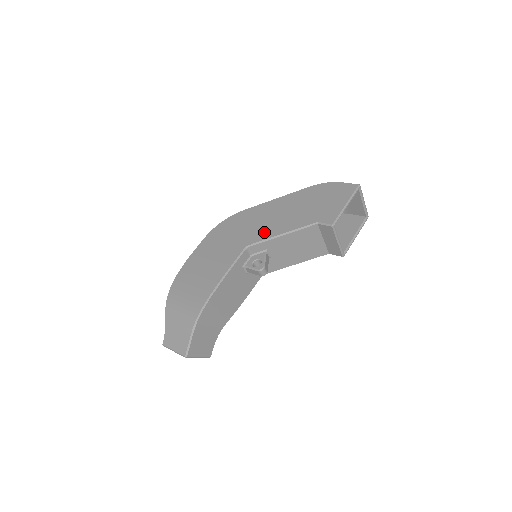
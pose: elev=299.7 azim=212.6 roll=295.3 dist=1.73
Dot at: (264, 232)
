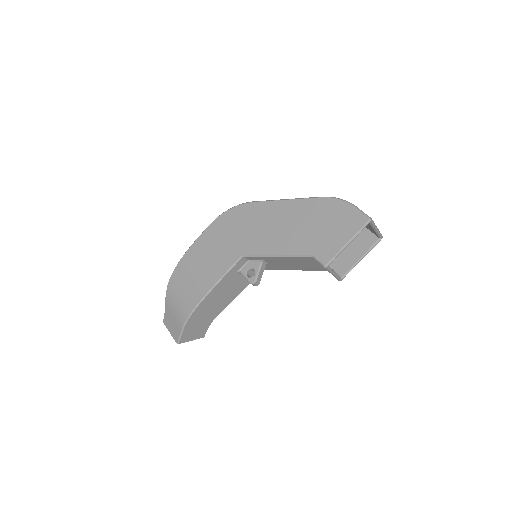
Dot at: (262, 244)
